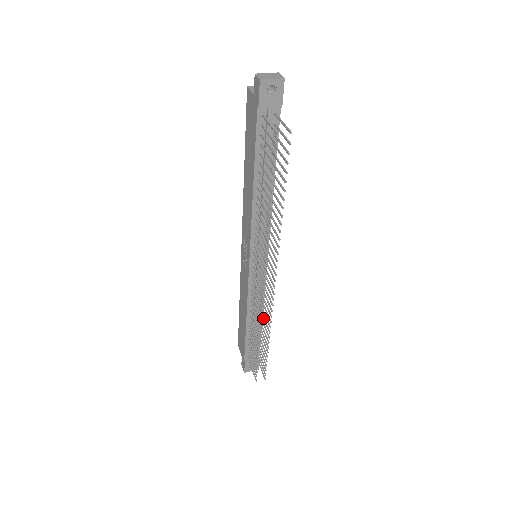
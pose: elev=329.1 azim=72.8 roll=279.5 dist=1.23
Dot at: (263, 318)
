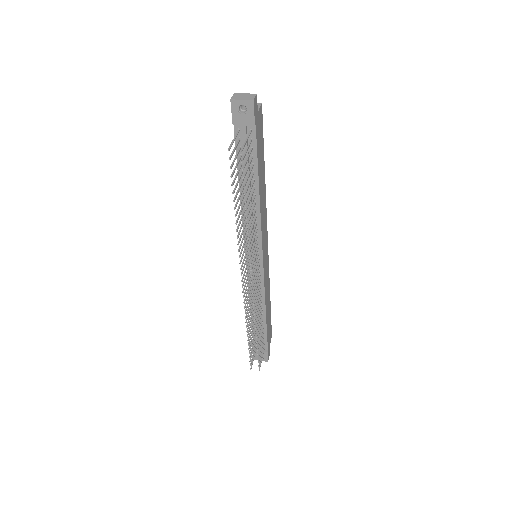
Dot at: occluded
